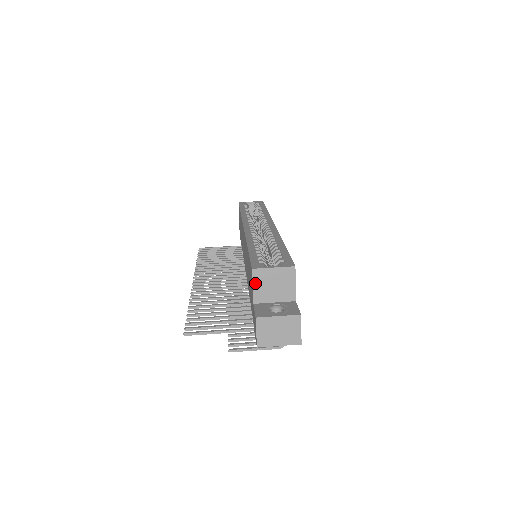
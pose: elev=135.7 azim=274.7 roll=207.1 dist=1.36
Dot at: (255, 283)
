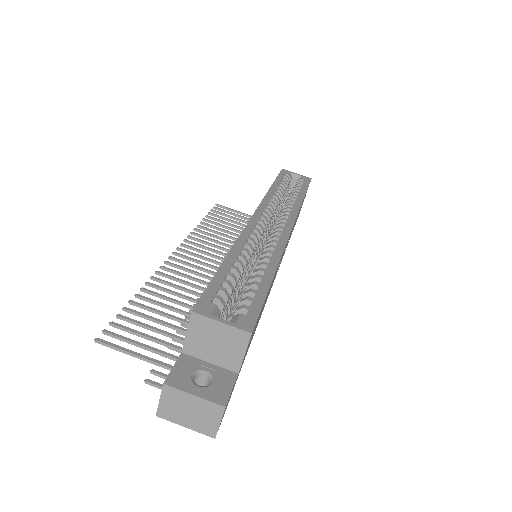
Dot at: (191, 330)
